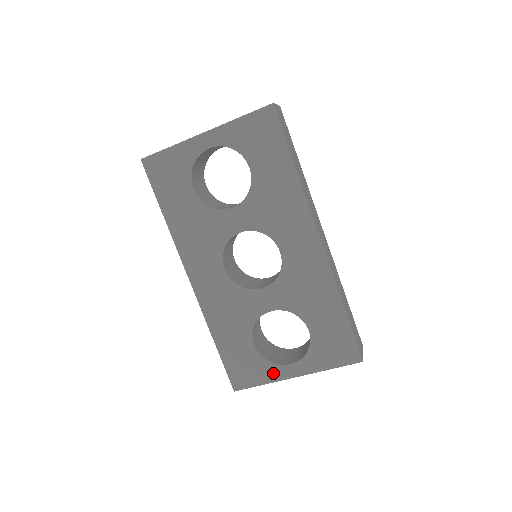
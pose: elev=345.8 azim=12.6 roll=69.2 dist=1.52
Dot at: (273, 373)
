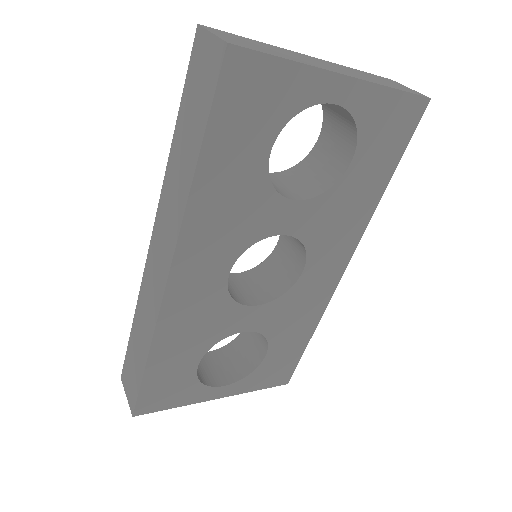
Dot at: (197, 395)
